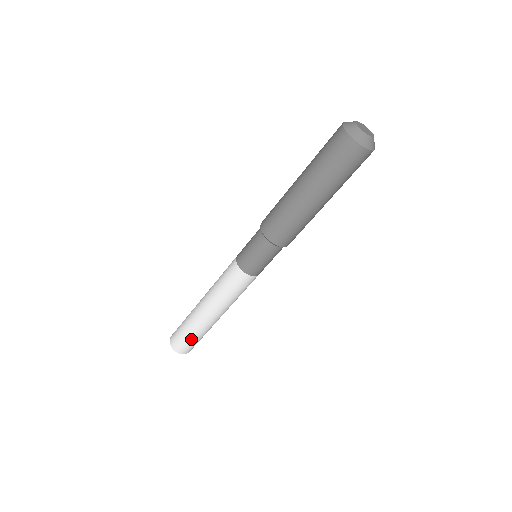
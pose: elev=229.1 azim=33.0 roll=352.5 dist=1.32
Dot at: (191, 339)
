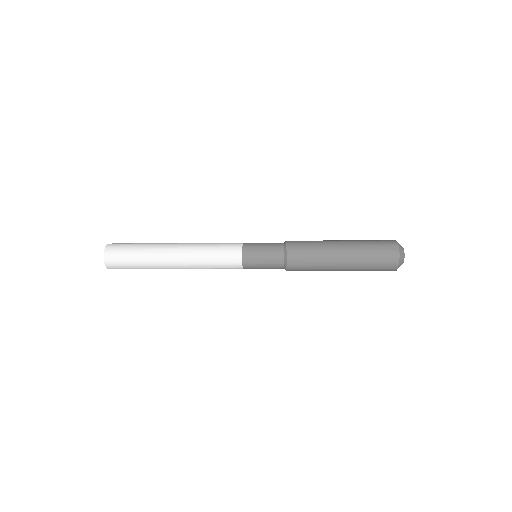
Dot at: occluded
